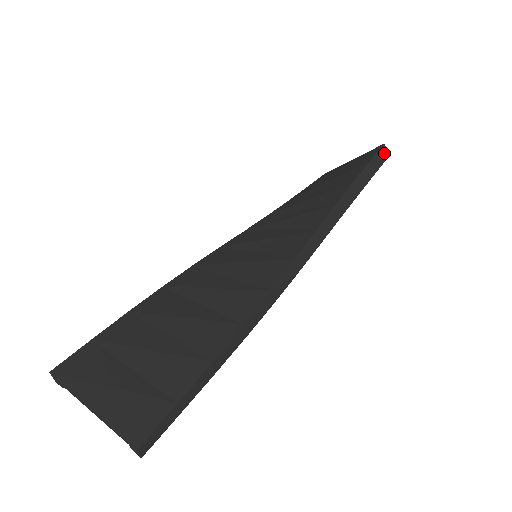
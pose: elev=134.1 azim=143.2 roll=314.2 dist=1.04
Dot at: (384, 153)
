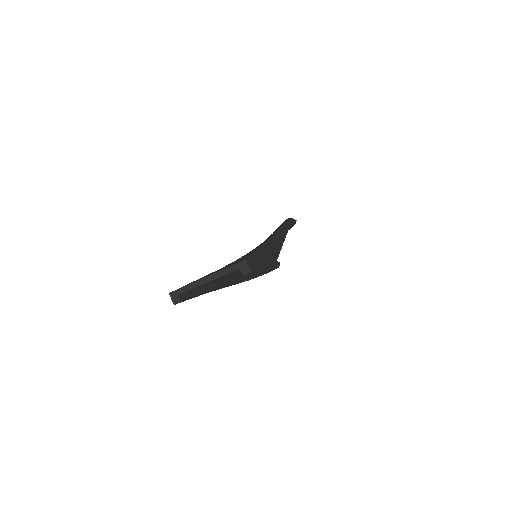
Dot at: (293, 219)
